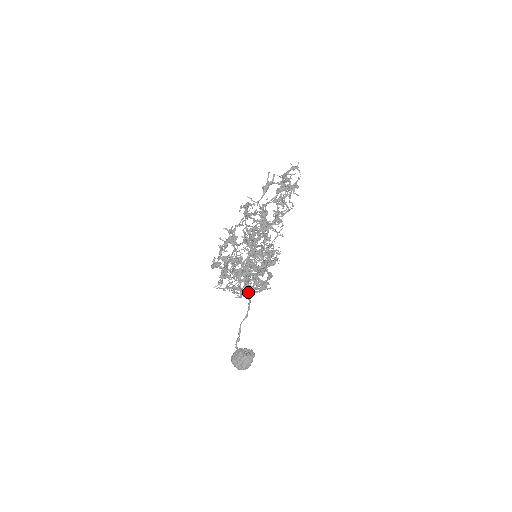
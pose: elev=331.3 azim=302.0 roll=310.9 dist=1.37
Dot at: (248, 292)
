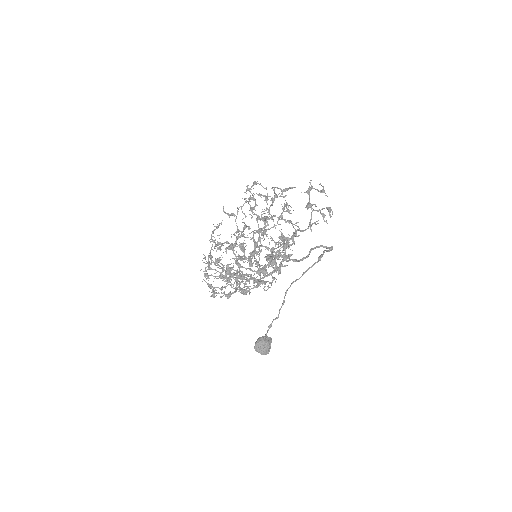
Dot at: (247, 290)
